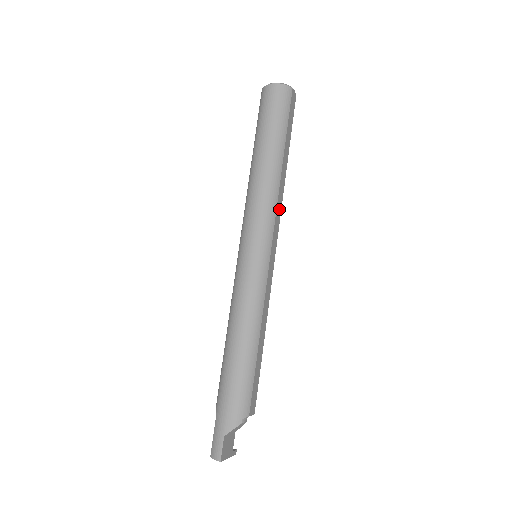
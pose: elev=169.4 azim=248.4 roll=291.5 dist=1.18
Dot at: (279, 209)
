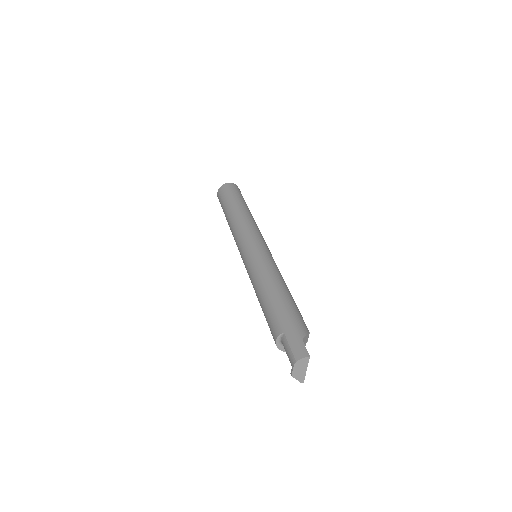
Dot at: occluded
